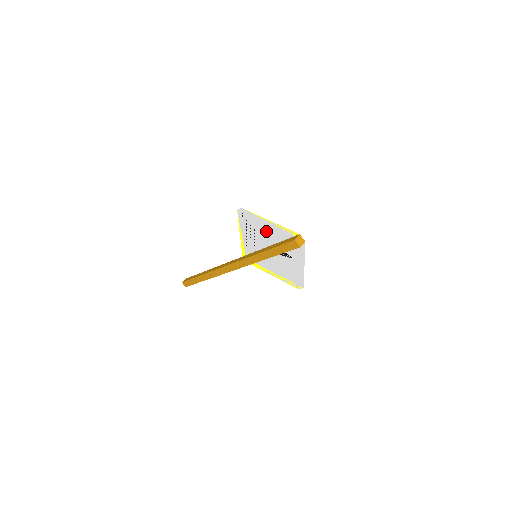
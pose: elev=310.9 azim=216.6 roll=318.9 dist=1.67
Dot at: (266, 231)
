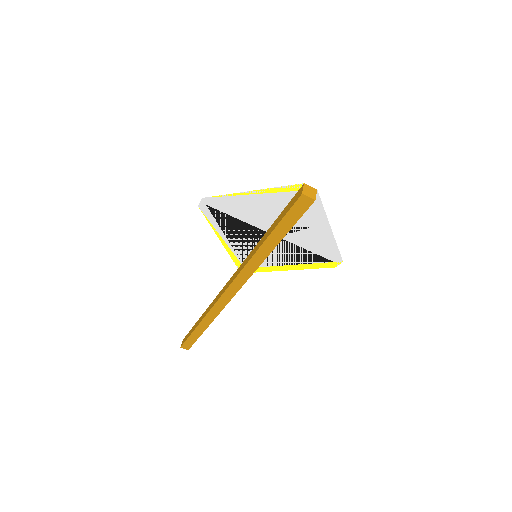
Dot at: (253, 211)
